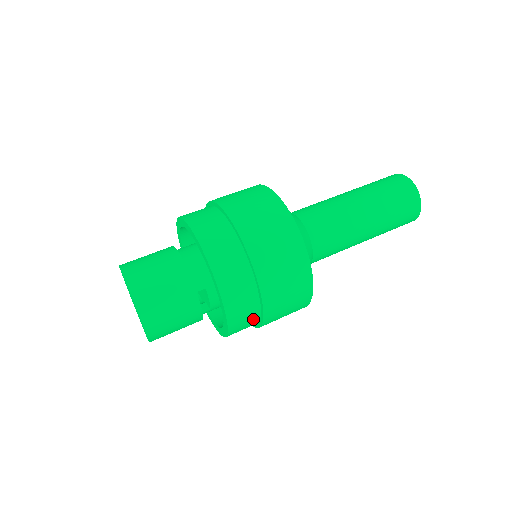
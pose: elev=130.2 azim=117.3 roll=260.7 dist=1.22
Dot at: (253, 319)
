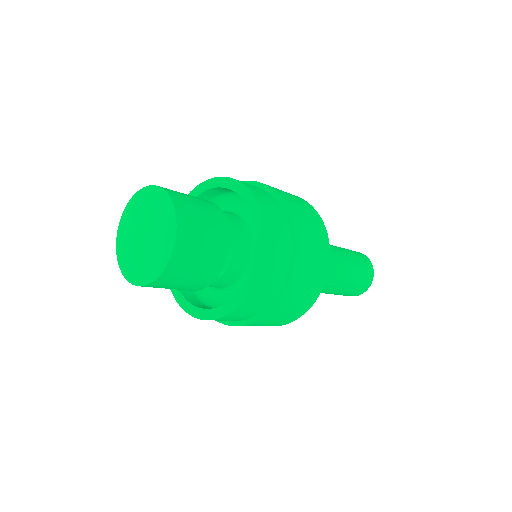
Dot at: (264, 302)
